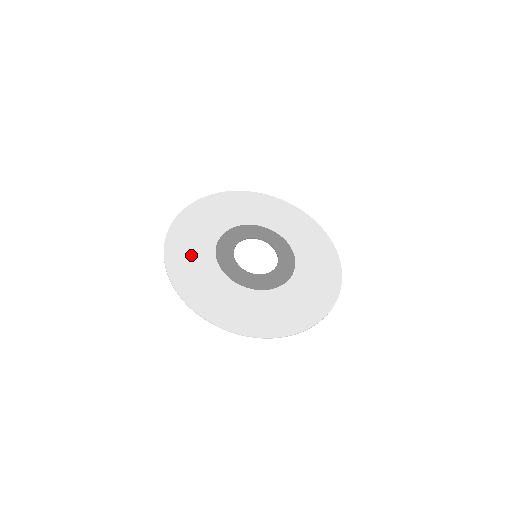
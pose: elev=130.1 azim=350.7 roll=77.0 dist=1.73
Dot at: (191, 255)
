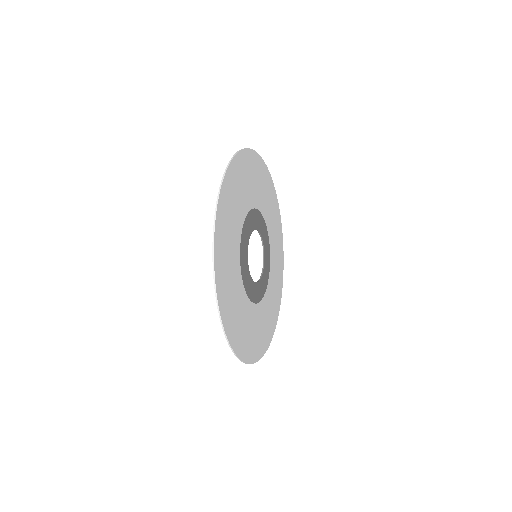
Dot at: (235, 307)
